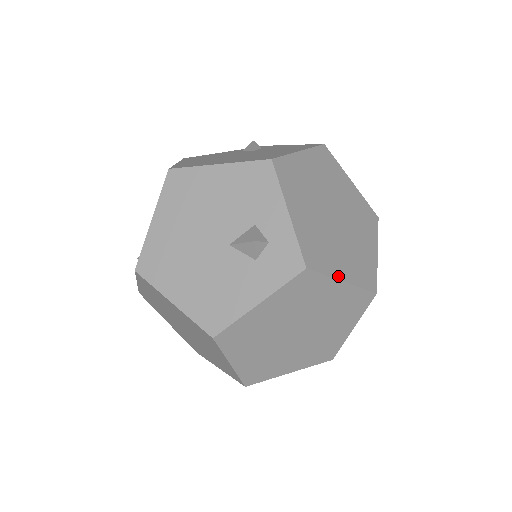
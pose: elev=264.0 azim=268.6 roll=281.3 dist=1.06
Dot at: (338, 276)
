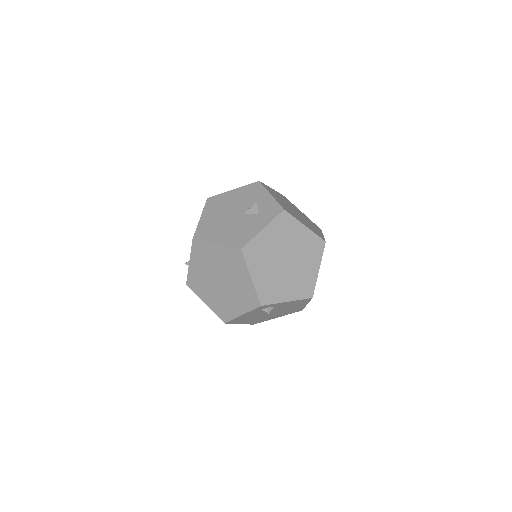
Dot at: (302, 222)
